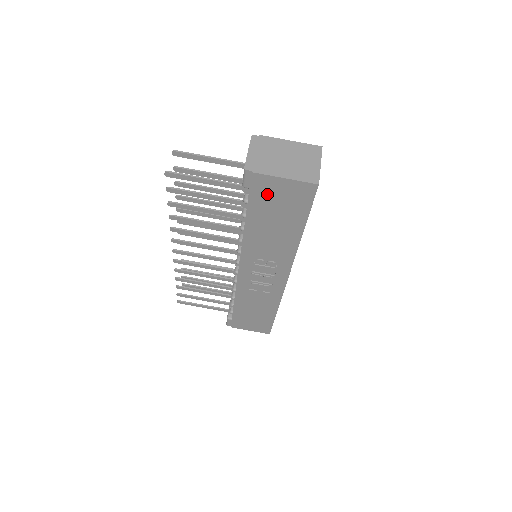
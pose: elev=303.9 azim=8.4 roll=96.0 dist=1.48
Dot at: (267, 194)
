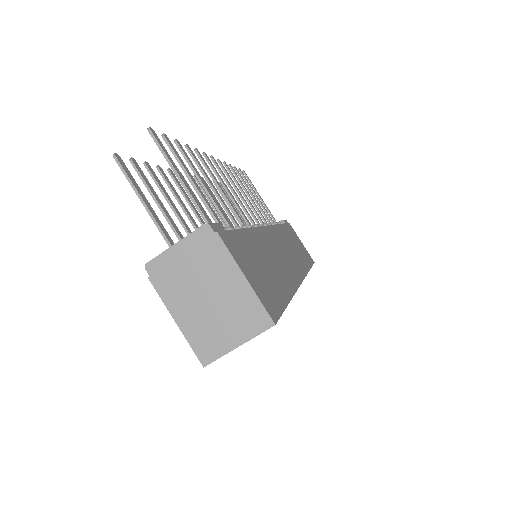
Dot at: occluded
